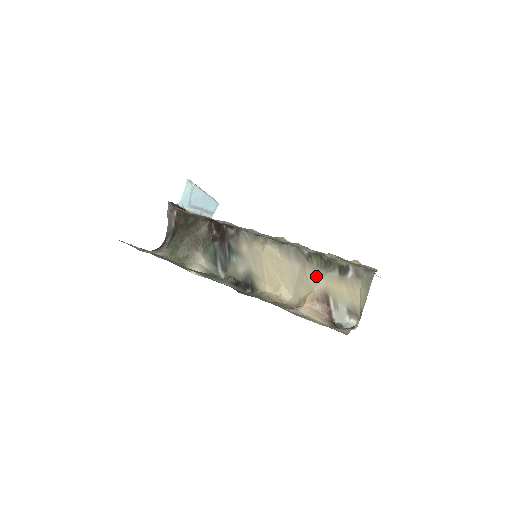
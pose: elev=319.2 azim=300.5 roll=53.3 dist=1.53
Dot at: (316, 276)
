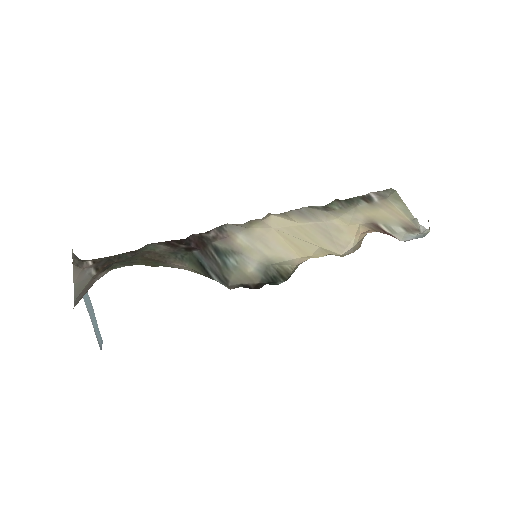
Dot at: (349, 215)
